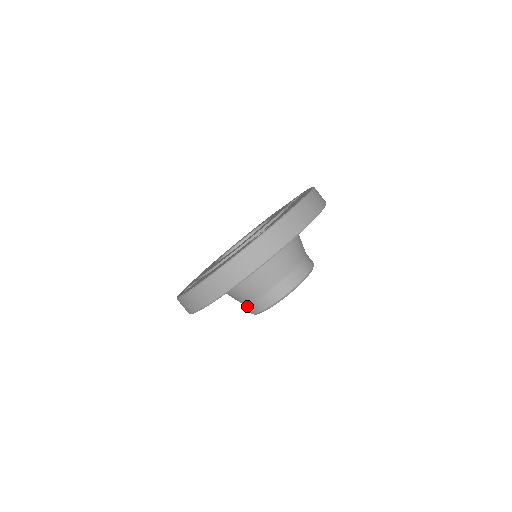
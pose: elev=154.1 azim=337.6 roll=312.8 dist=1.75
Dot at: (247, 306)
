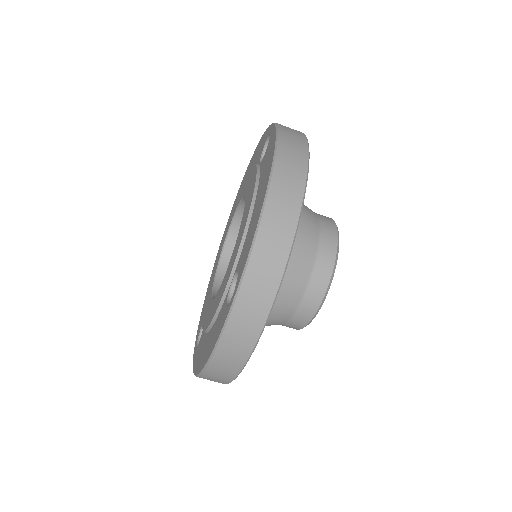
Dot at: occluded
